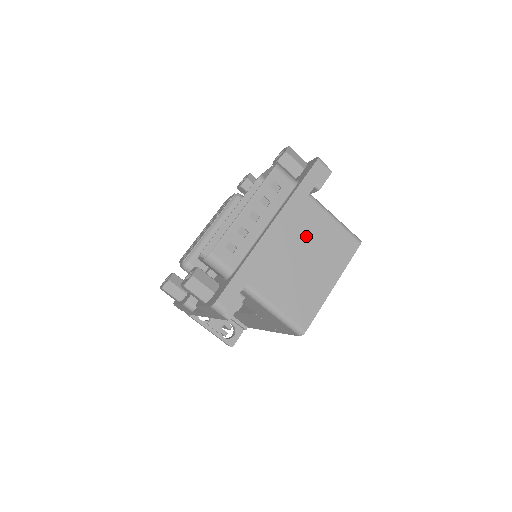
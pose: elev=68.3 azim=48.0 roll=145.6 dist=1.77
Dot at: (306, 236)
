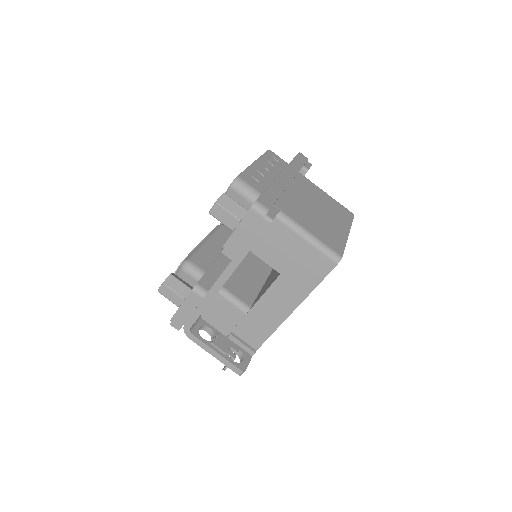
Dot at: (310, 195)
